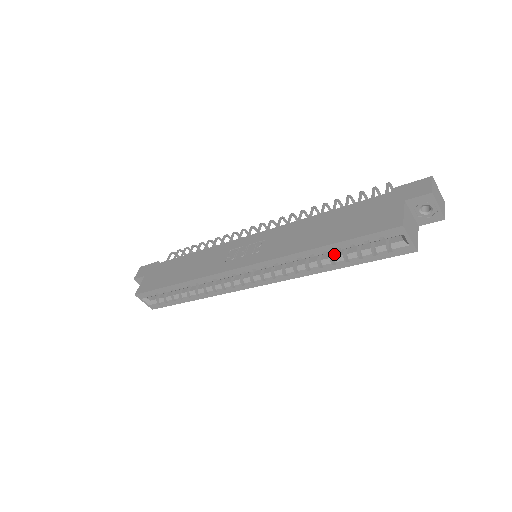
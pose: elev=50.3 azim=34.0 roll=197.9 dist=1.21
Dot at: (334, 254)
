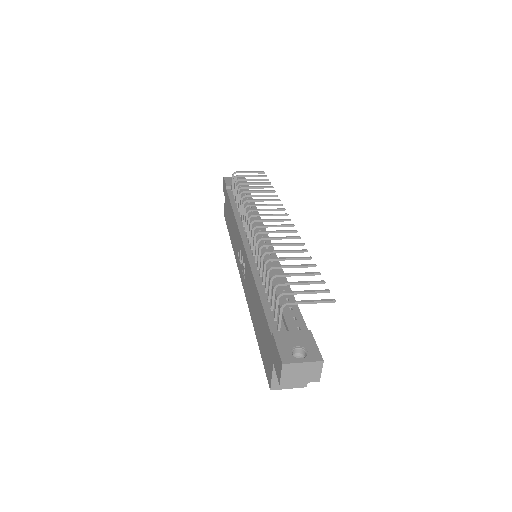
Dot at: occluded
